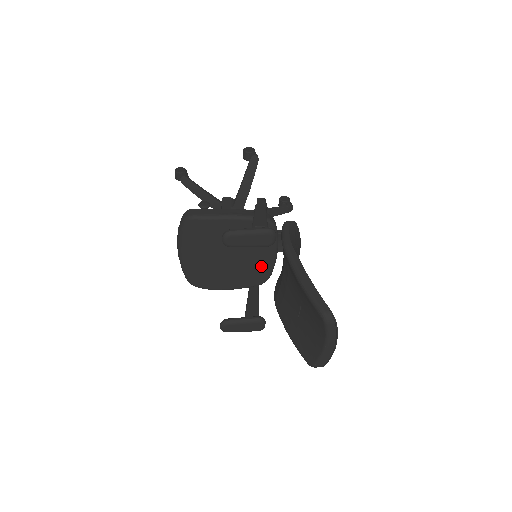
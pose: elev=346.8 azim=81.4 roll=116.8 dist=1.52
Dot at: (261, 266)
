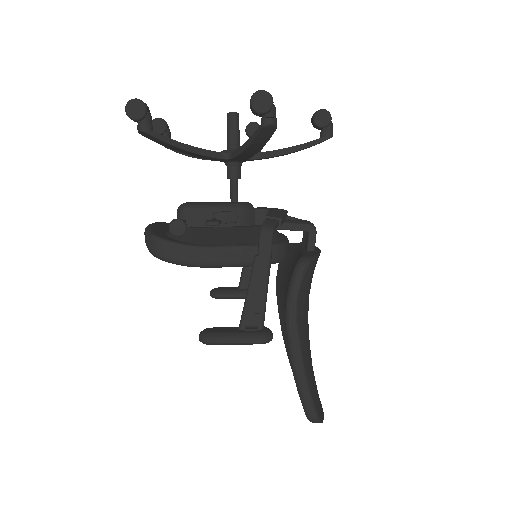
Dot at: occluded
